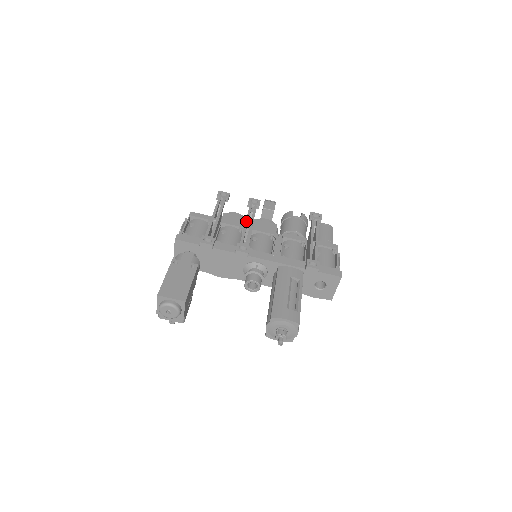
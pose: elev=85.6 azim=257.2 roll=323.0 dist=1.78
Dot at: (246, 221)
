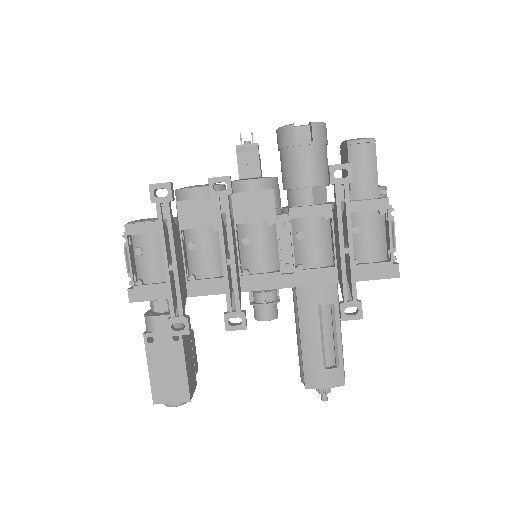
Dot at: (221, 251)
